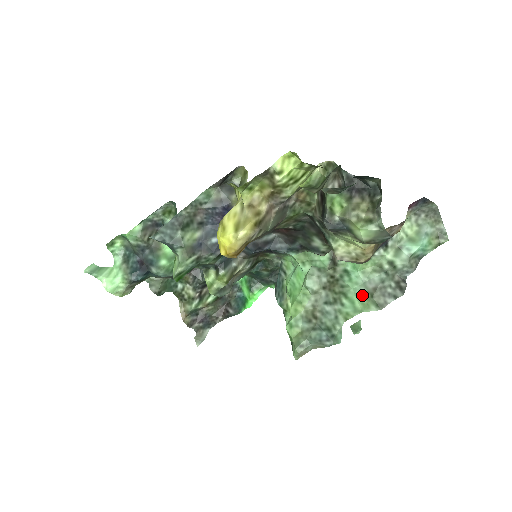
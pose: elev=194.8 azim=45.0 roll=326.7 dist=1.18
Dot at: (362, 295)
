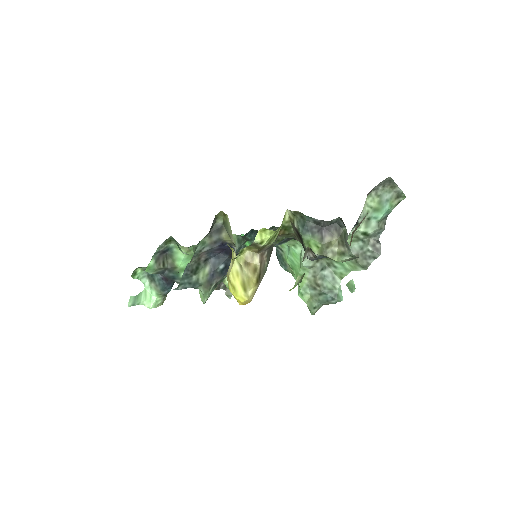
Dot at: occluded
